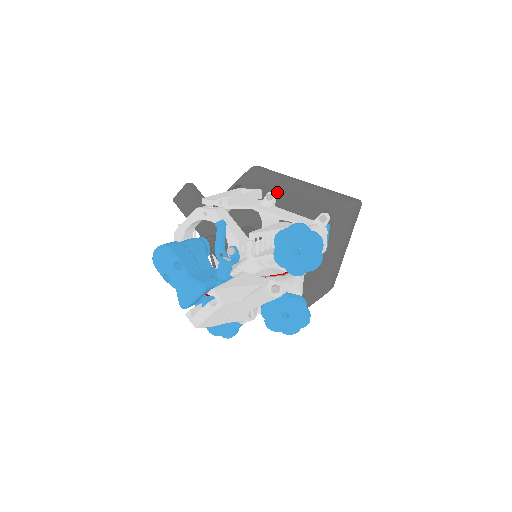
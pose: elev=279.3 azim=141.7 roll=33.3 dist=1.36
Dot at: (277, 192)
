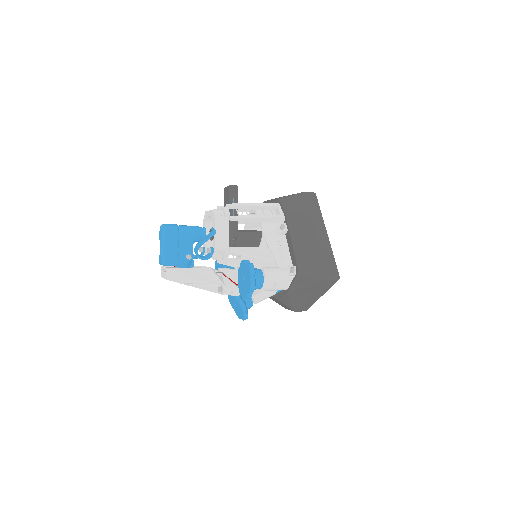
Dot at: (289, 227)
